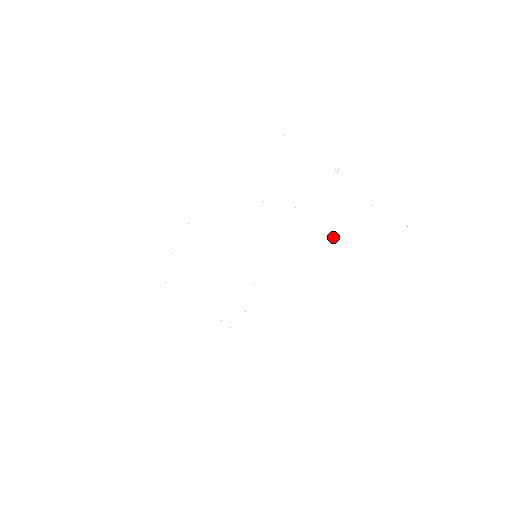
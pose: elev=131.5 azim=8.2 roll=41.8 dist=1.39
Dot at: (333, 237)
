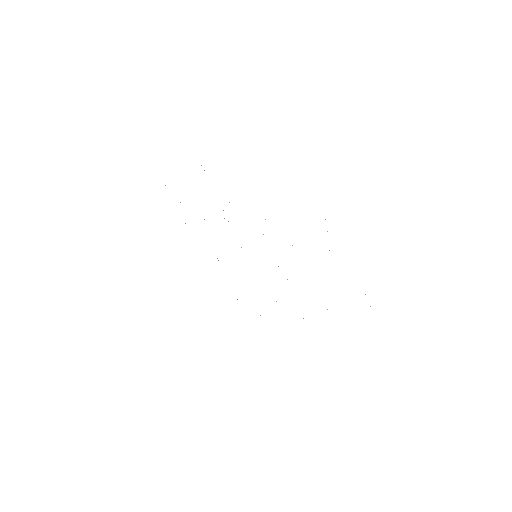
Dot at: occluded
